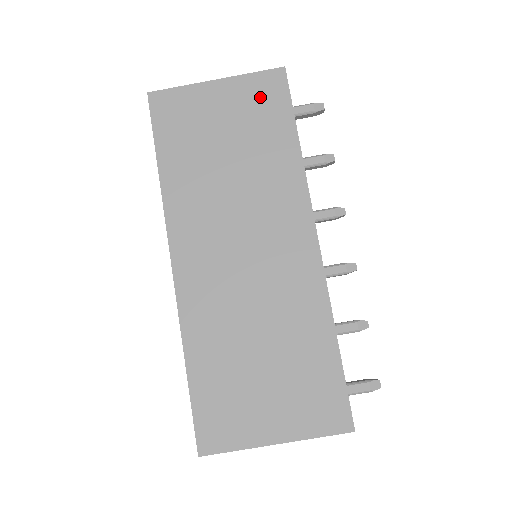
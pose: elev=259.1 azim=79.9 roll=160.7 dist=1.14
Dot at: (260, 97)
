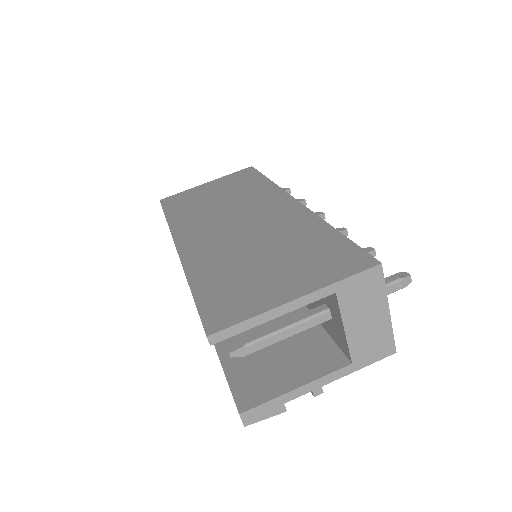
Dot at: (237, 177)
